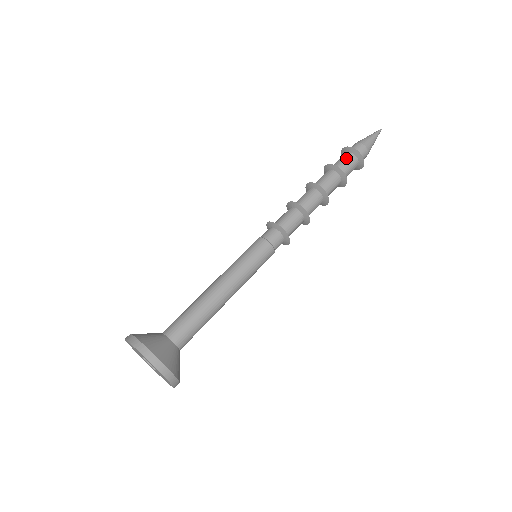
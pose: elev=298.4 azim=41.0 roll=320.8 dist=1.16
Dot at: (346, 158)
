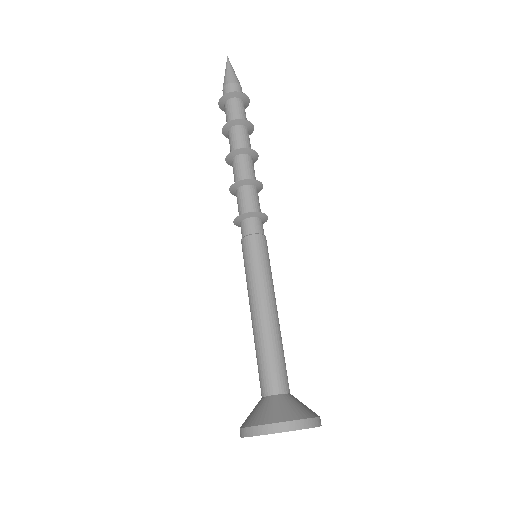
Dot at: (239, 106)
